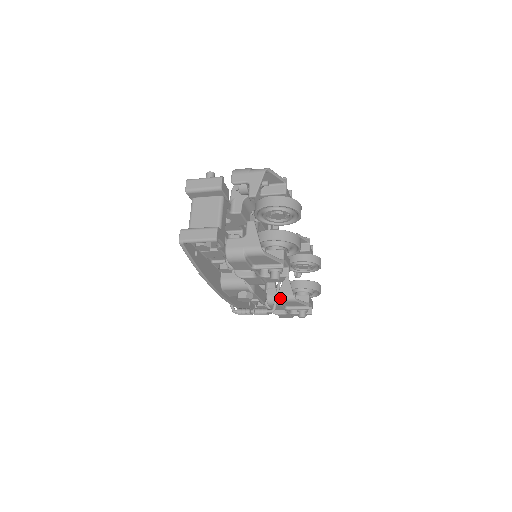
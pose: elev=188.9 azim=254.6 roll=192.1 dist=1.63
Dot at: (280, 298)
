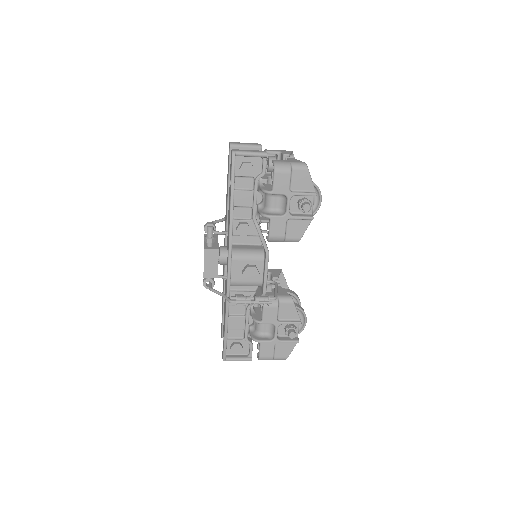
Dot at: (277, 297)
